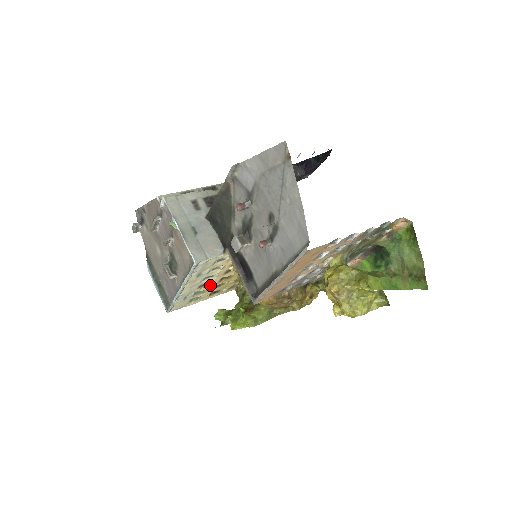
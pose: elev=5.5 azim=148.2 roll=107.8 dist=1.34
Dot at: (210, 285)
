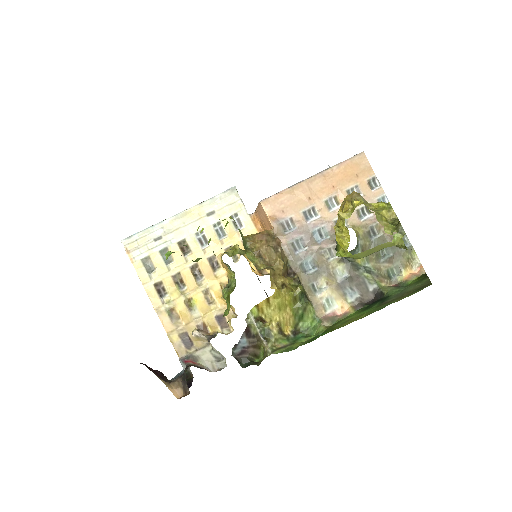
Dot at: (183, 259)
